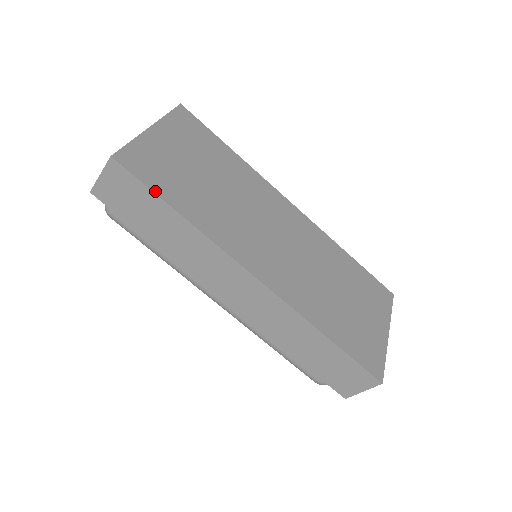
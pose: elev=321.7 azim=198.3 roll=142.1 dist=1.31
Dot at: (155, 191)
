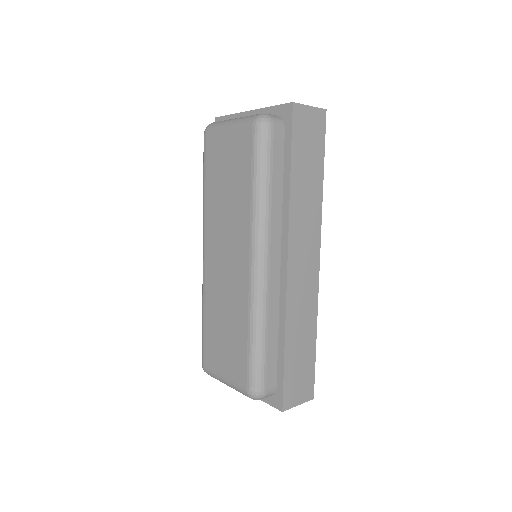
Dot at: (323, 153)
